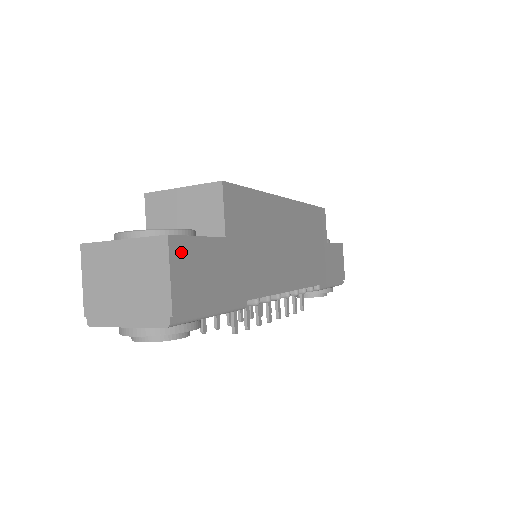
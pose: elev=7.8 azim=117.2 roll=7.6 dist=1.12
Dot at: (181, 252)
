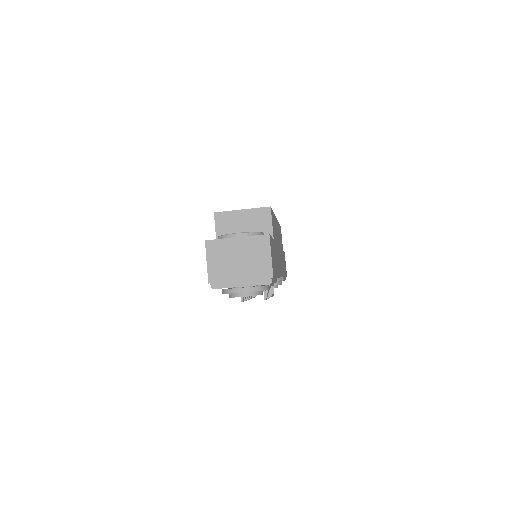
Dot at: (271, 244)
